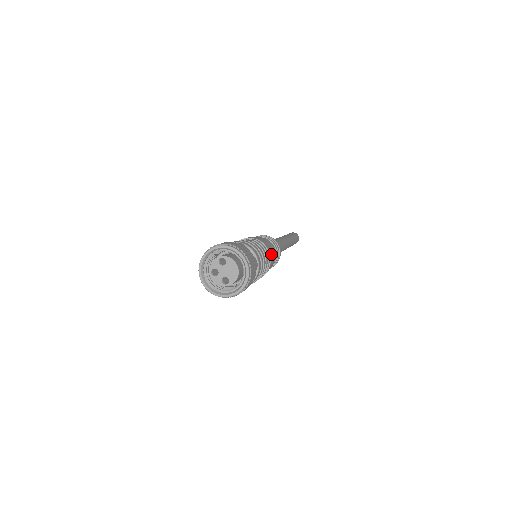
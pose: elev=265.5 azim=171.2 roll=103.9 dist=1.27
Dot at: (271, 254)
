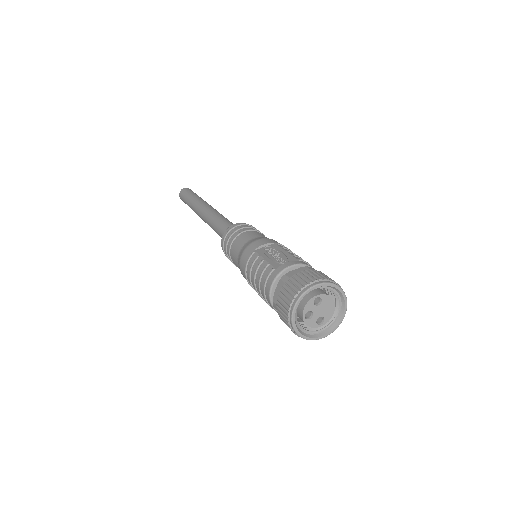
Dot at: occluded
